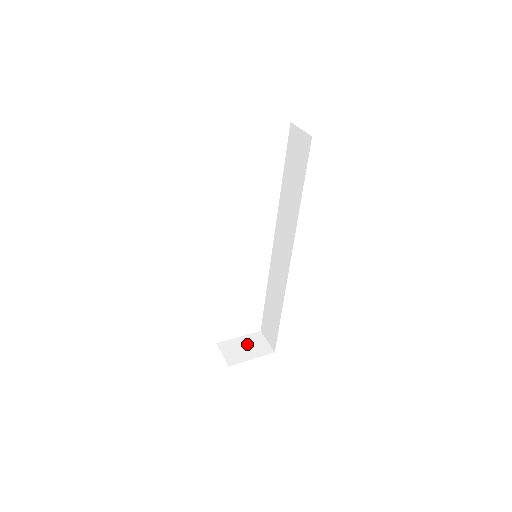
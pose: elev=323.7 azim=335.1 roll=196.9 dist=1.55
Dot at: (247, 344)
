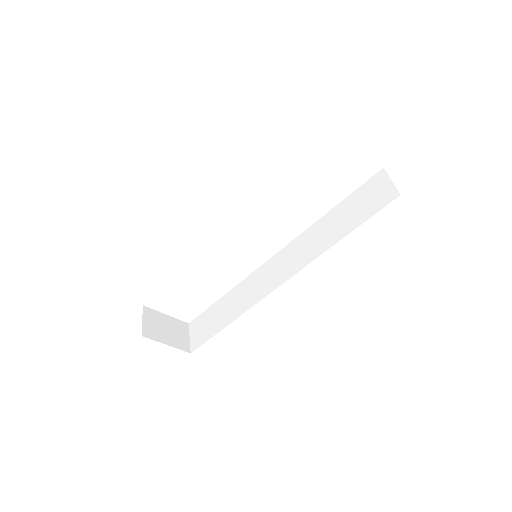
Dot at: (170, 327)
